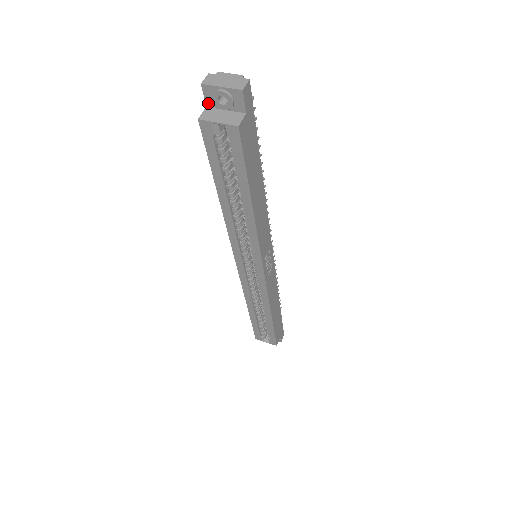
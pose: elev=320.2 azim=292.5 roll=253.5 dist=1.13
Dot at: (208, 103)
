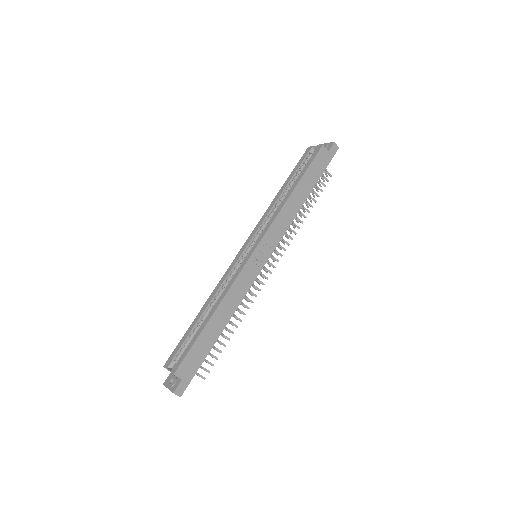
Dot at: occluded
